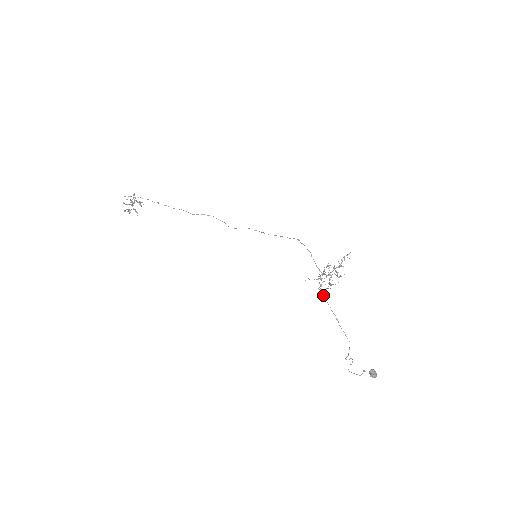
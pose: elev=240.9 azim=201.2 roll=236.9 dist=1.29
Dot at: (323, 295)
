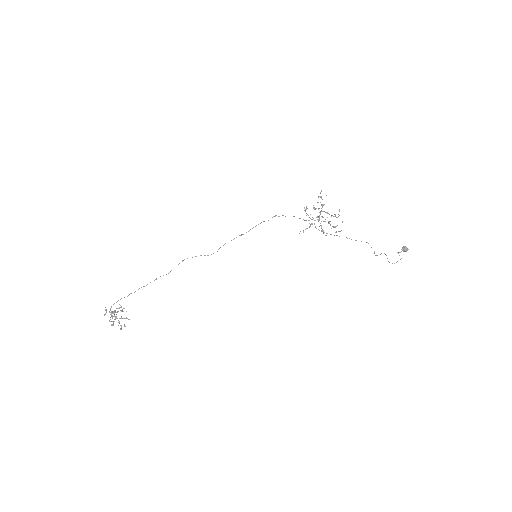
Dot at: occluded
